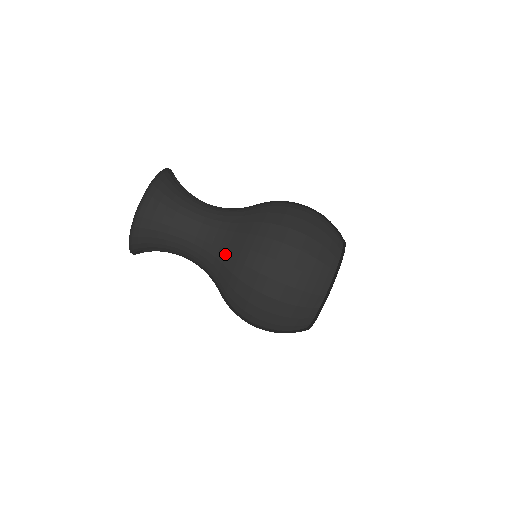
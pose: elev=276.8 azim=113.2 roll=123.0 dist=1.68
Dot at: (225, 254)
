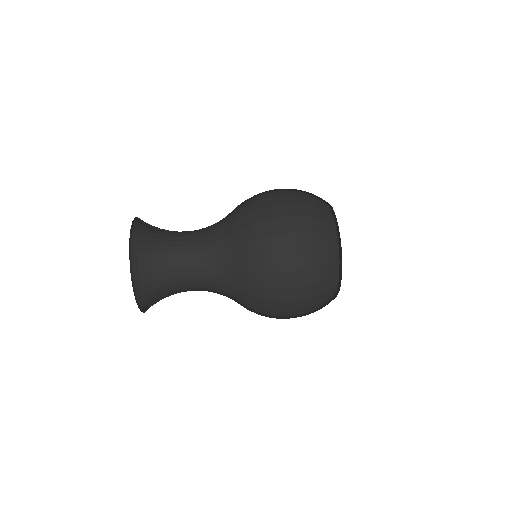
Dot at: (229, 236)
